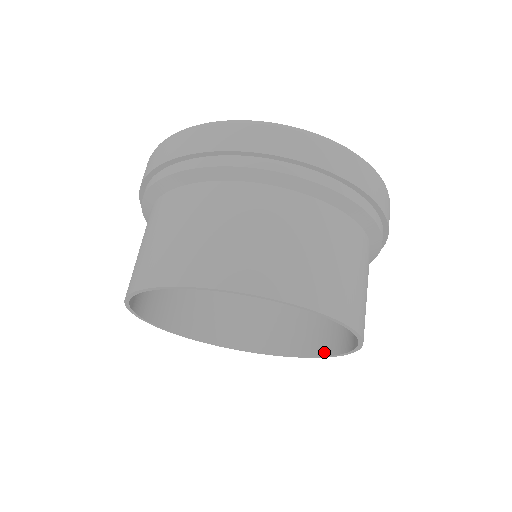
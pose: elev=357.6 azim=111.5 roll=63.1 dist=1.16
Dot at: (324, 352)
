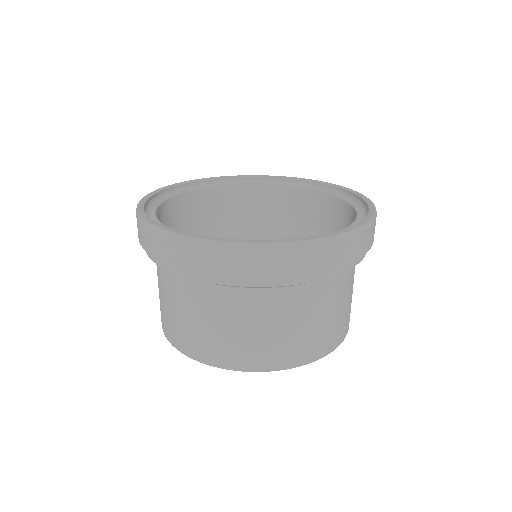
Dot at: occluded
